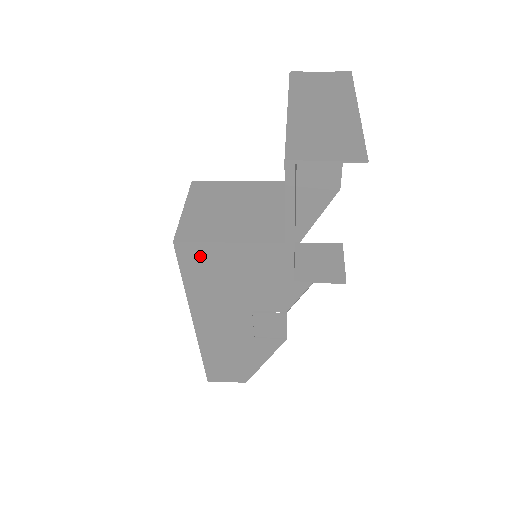
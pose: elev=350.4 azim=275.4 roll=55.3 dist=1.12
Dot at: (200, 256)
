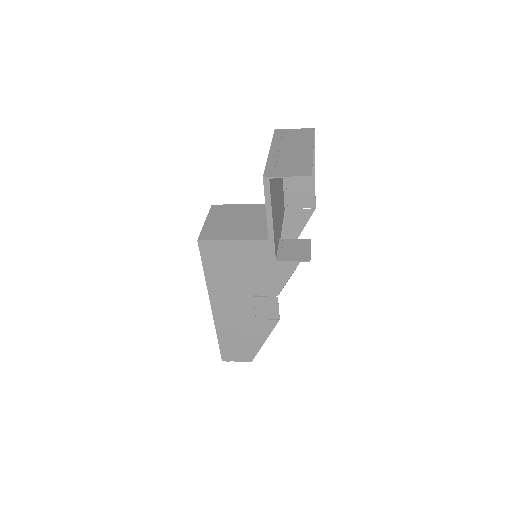
Dot at: (215, 251)
